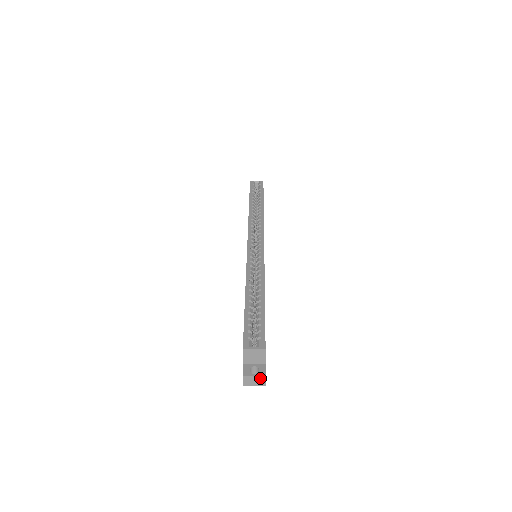
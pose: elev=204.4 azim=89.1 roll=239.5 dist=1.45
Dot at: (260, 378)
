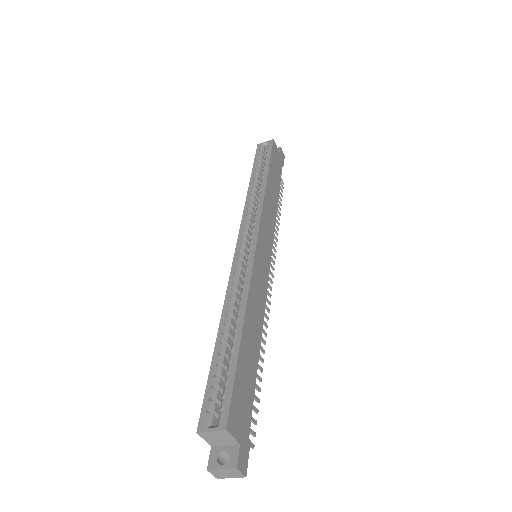
Dot at: (231, 470)
